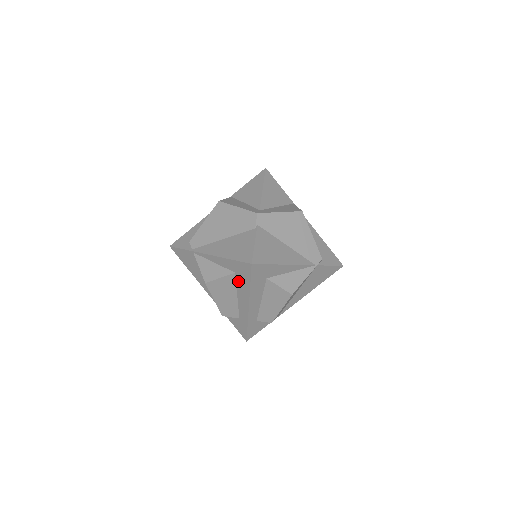
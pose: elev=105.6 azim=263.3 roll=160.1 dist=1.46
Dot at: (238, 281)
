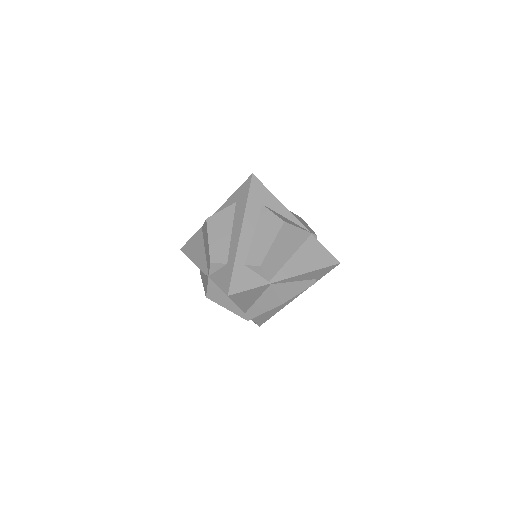
Dot at: (237, 209)
